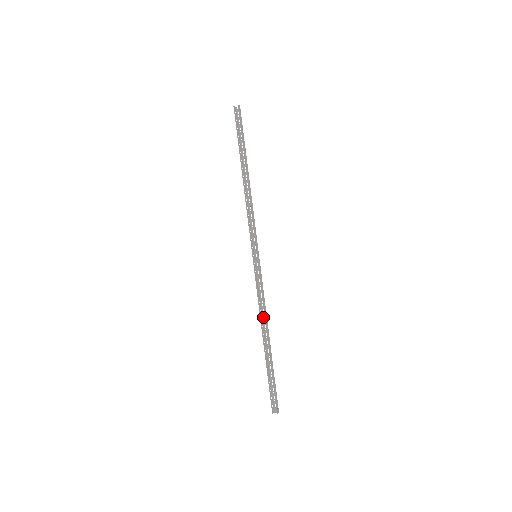
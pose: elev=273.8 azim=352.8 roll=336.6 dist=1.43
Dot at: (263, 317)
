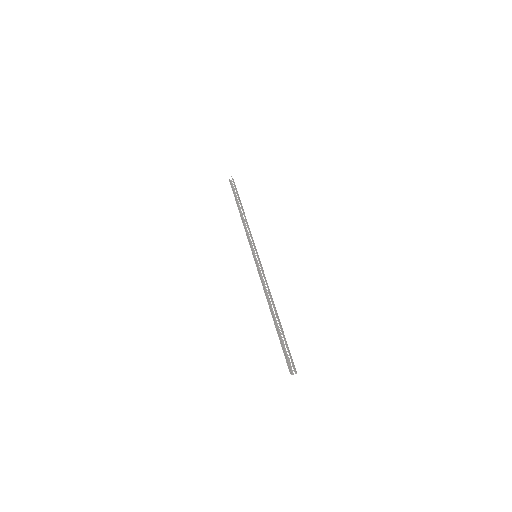
Dot at: (268, 297)
